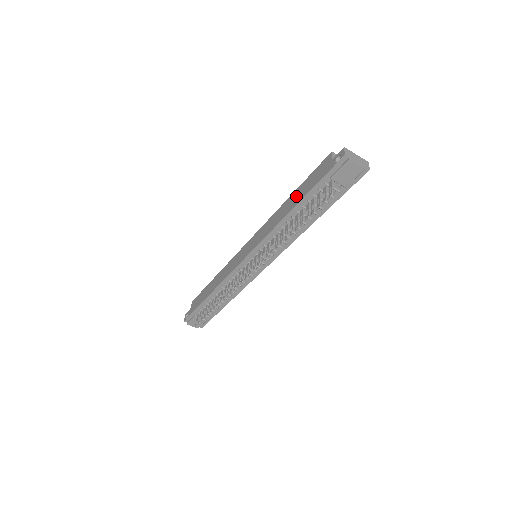
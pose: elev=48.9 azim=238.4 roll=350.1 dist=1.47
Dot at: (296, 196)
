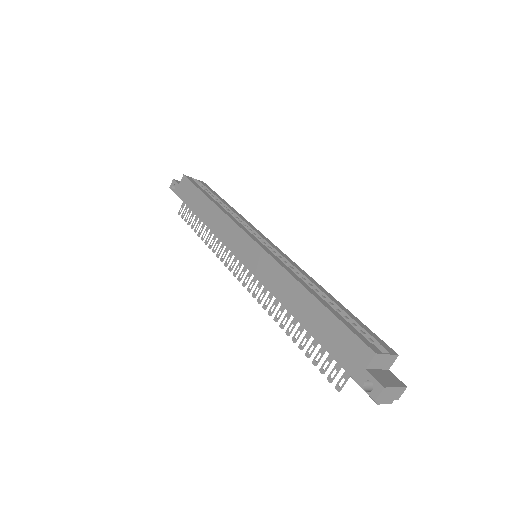
Dot at: (314, 315)
